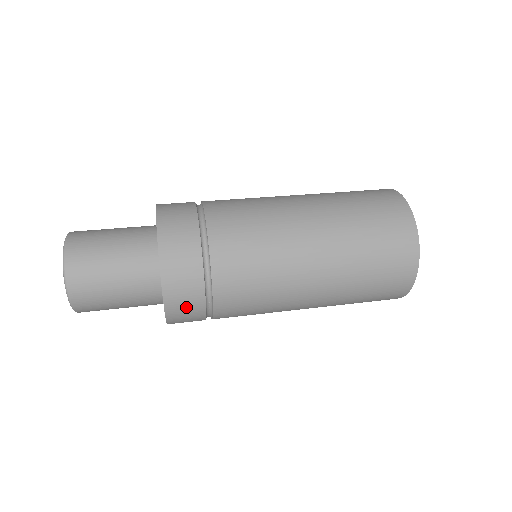
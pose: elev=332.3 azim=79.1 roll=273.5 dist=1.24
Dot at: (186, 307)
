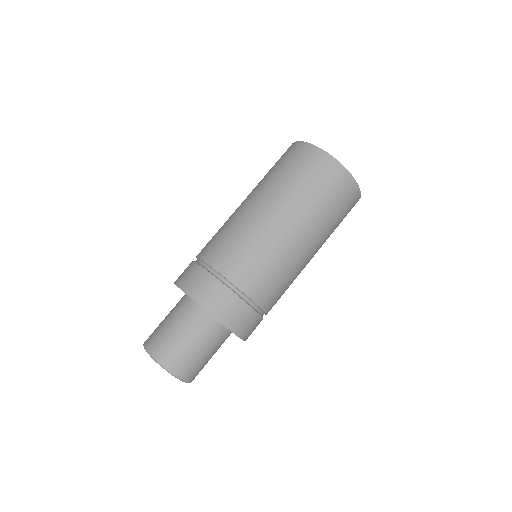
Dot at: (244, 321)
